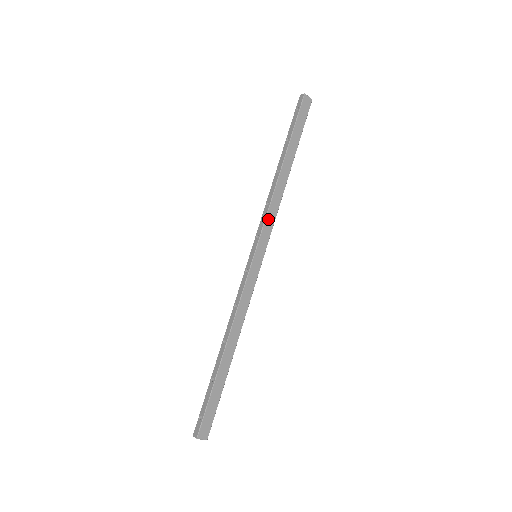
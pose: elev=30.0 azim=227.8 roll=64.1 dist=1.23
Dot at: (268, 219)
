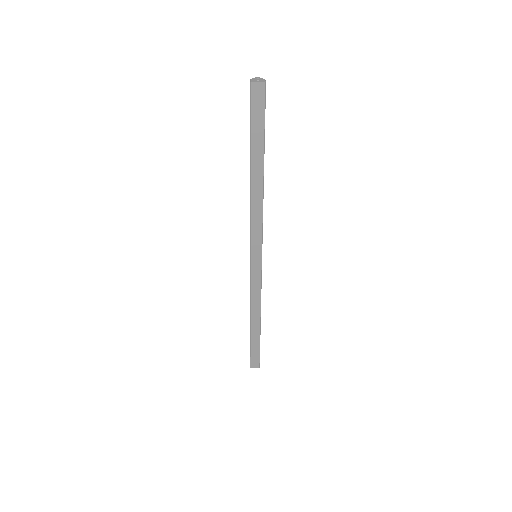
Dot at: (254, 228)
